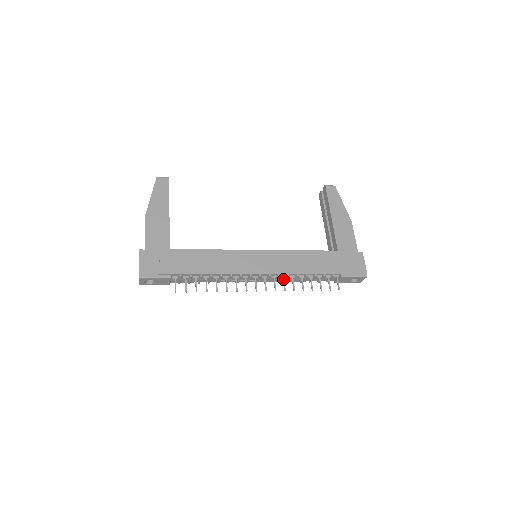
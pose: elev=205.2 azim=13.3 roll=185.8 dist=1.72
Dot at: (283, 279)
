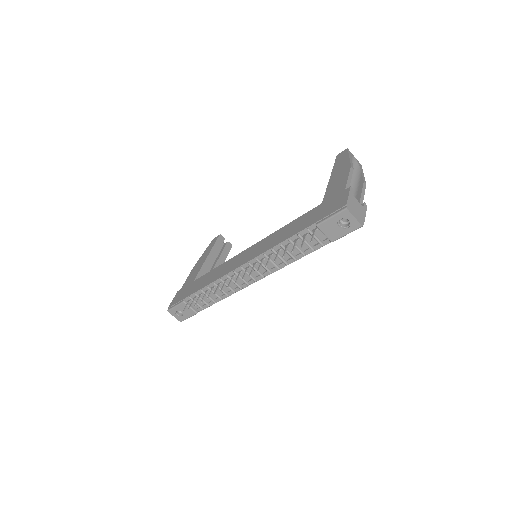
Dot at: (261, 261)
